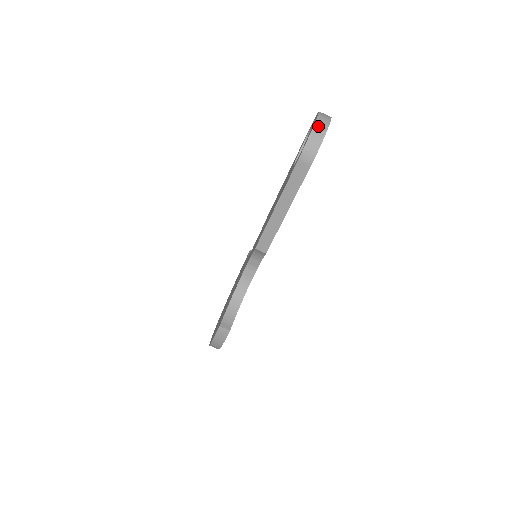
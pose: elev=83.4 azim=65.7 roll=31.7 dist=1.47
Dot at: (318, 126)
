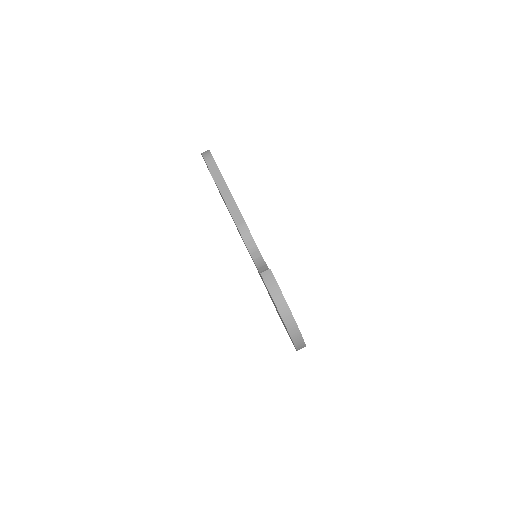
Dot at: occluded
